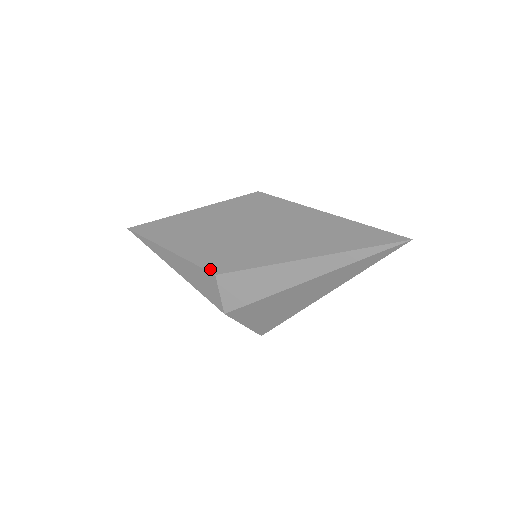
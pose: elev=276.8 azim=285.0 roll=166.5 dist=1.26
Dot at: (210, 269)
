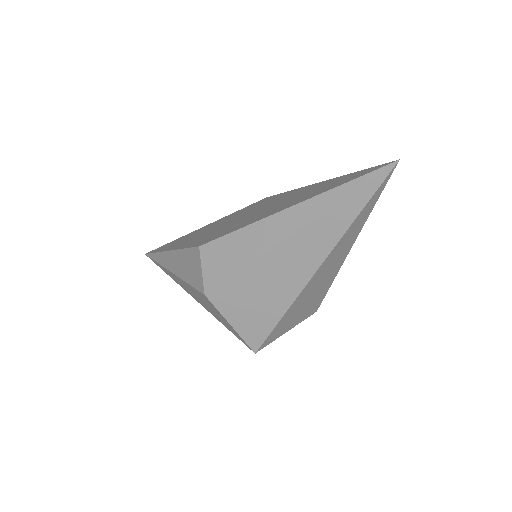
Dot at: (197, 245)
